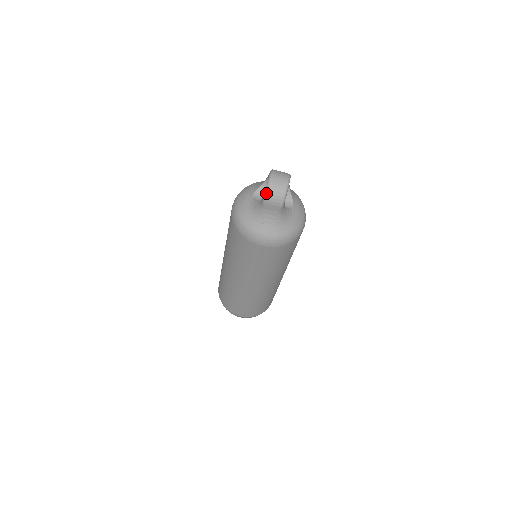
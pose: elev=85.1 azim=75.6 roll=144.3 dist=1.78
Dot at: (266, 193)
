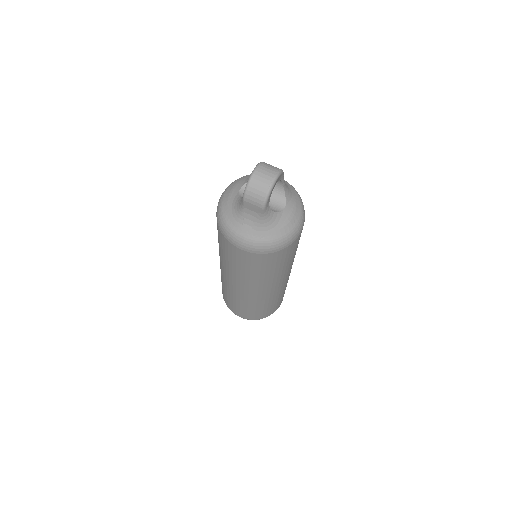
Dot at: (245, 190)
